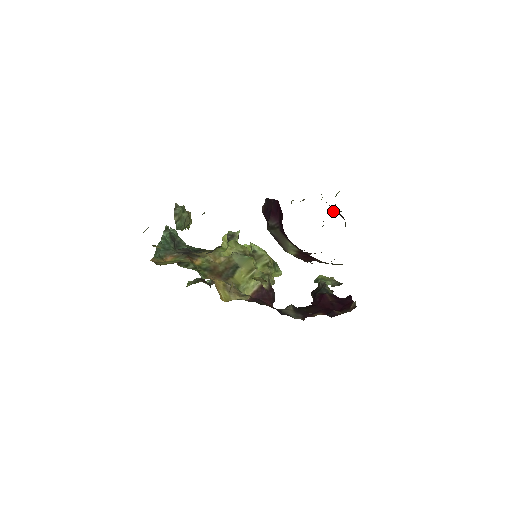
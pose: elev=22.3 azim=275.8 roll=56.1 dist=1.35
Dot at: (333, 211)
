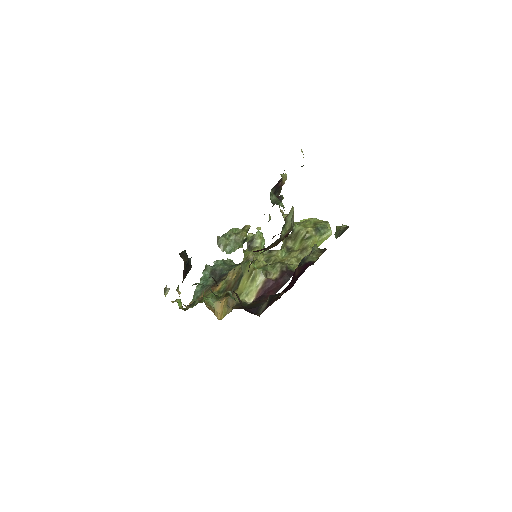
Dot at: occluded
